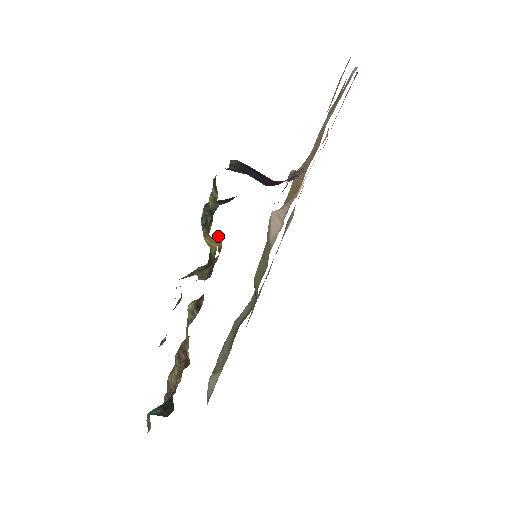
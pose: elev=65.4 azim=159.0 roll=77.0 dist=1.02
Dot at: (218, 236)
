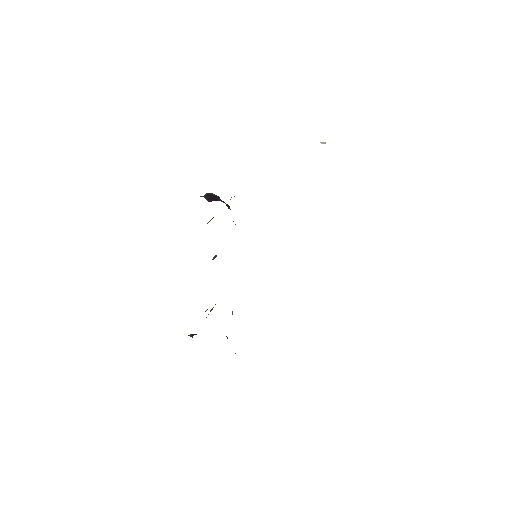
Dot at: occluded
